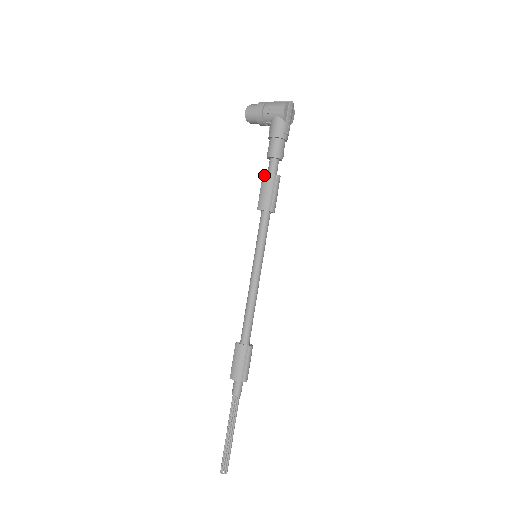
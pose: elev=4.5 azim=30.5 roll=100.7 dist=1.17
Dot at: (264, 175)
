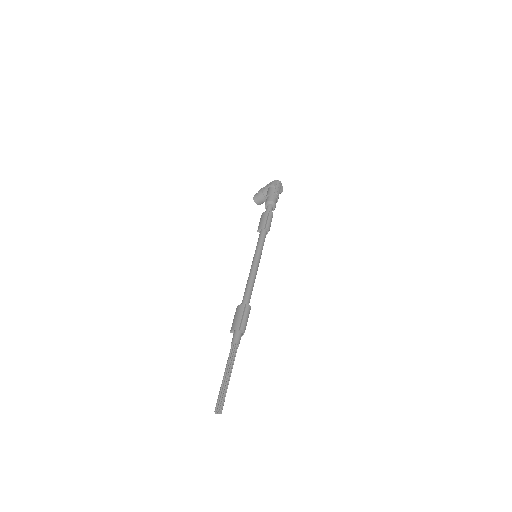
Dot at: (262, 214)
